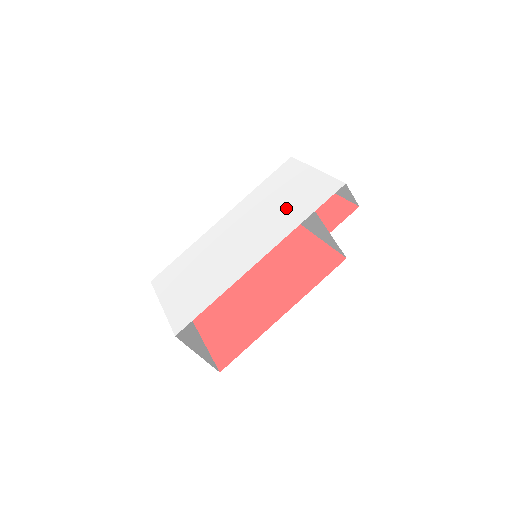
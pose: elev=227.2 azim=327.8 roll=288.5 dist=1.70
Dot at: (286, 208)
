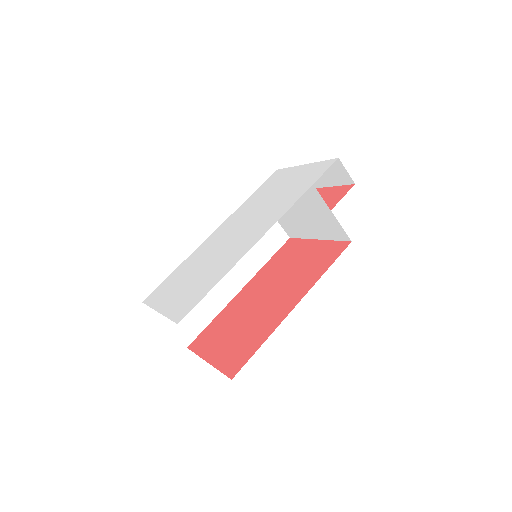
Dot at: (282, 196)
